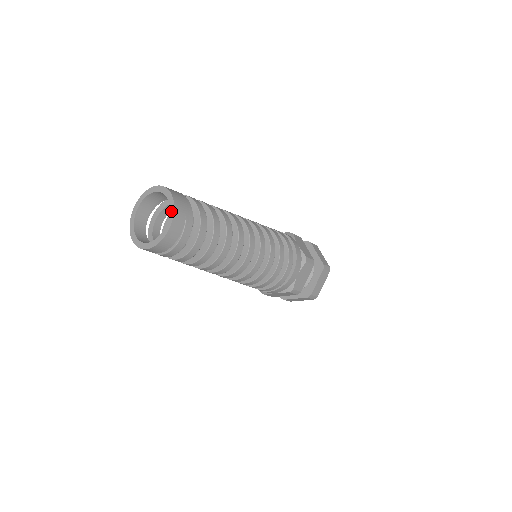
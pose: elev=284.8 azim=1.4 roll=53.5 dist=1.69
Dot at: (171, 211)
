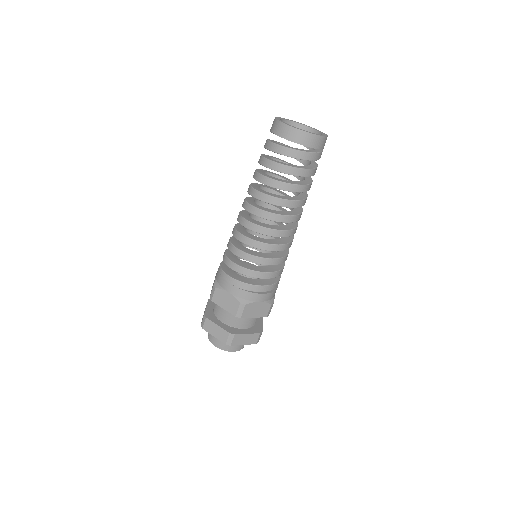
Dot at: (320, 131)
